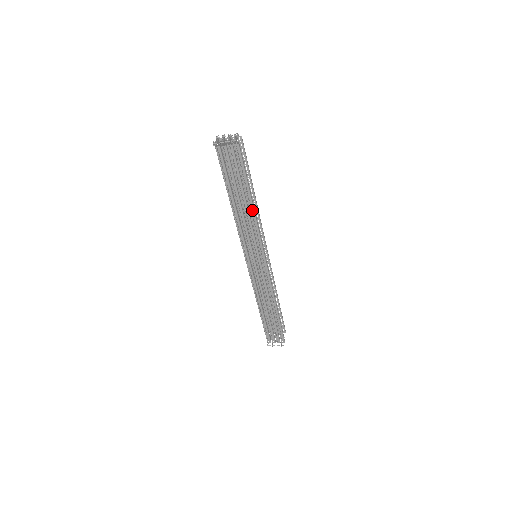
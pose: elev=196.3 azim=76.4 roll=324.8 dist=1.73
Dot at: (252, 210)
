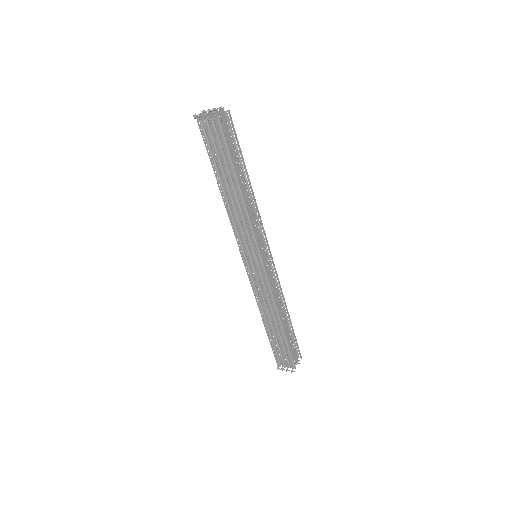
Dot at: (241, 197)
